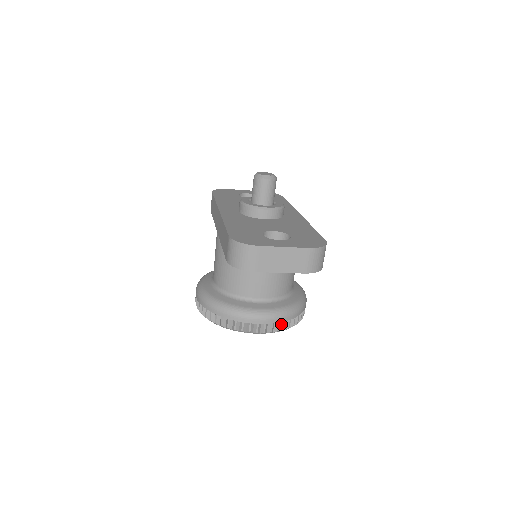
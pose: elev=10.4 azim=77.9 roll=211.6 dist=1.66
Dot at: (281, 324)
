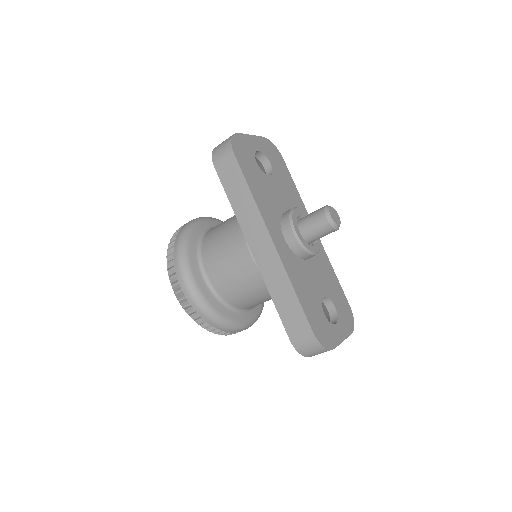
Dot at: occluded
